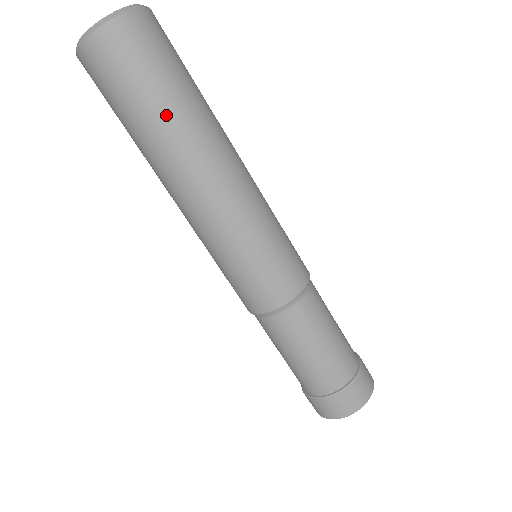
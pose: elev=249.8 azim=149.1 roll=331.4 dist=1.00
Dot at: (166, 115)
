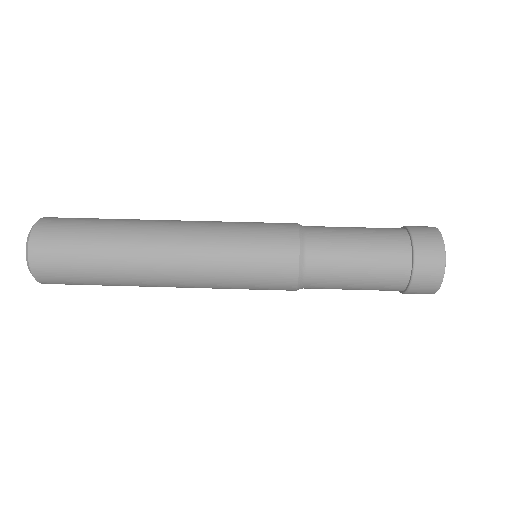
Dot at: (104, 254)
